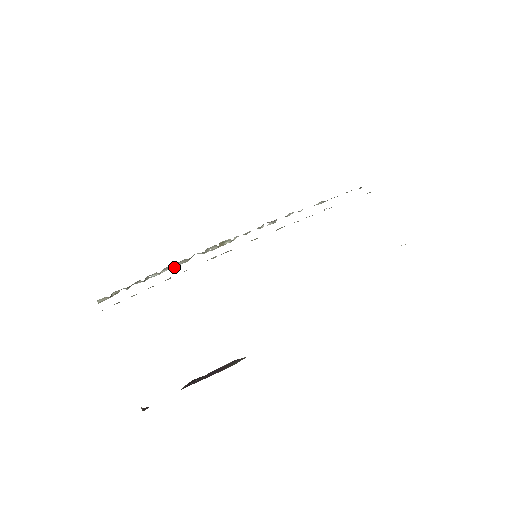
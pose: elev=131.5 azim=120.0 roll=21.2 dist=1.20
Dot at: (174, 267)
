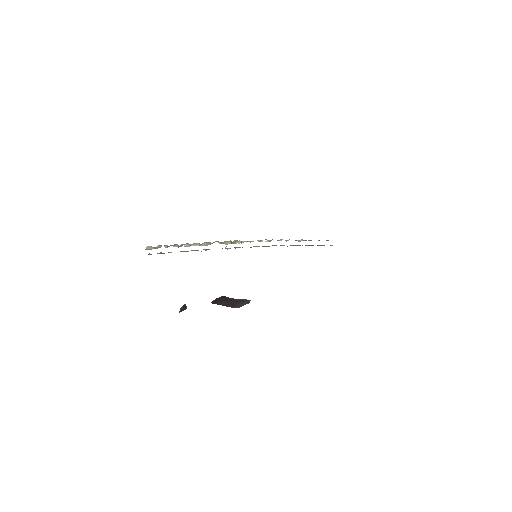
Dot at: (200, 245)
